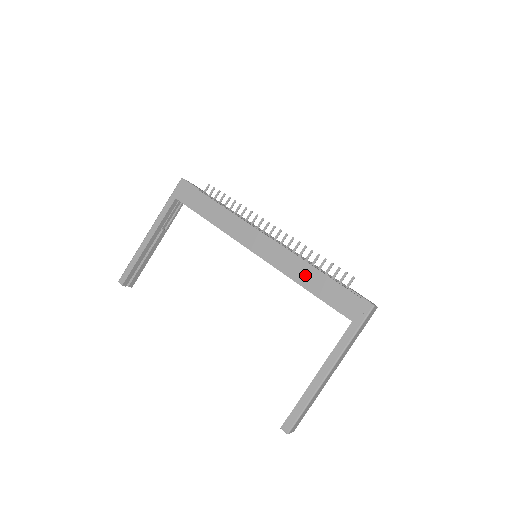
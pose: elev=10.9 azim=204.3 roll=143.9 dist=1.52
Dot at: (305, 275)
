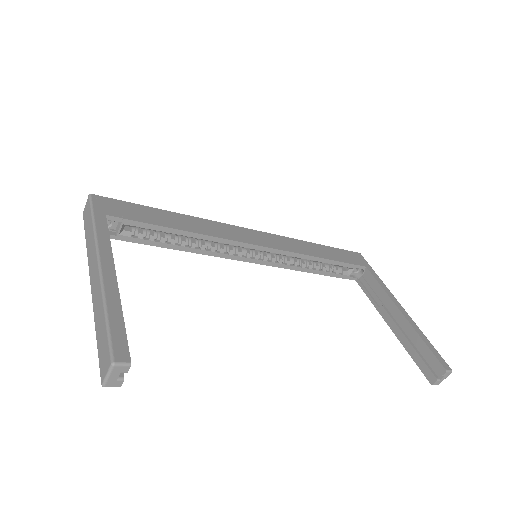
Dot at: (312, 249)
